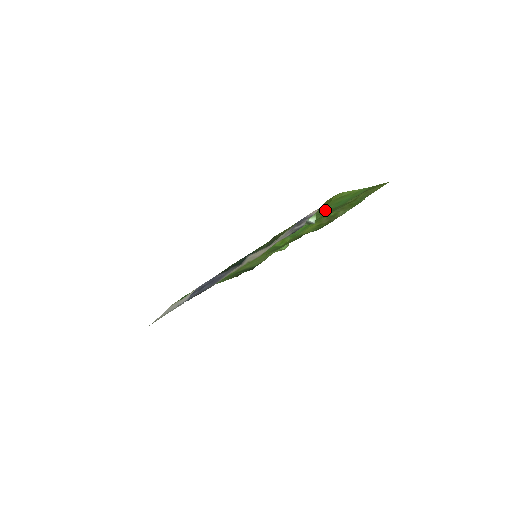
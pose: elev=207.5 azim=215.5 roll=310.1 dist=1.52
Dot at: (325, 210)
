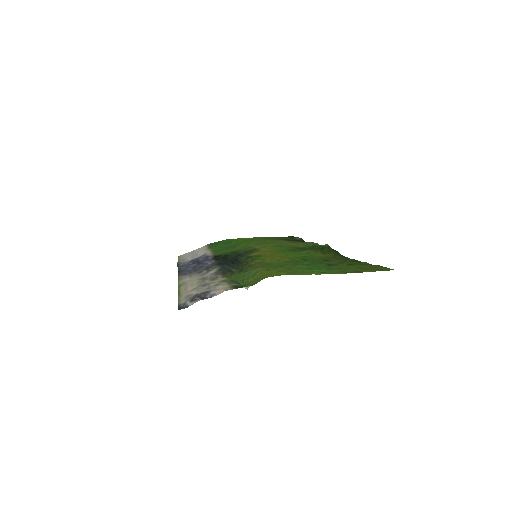
Dot at: (301, 264)
